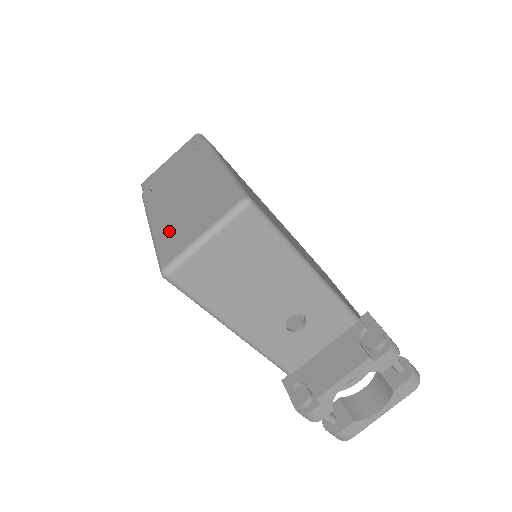
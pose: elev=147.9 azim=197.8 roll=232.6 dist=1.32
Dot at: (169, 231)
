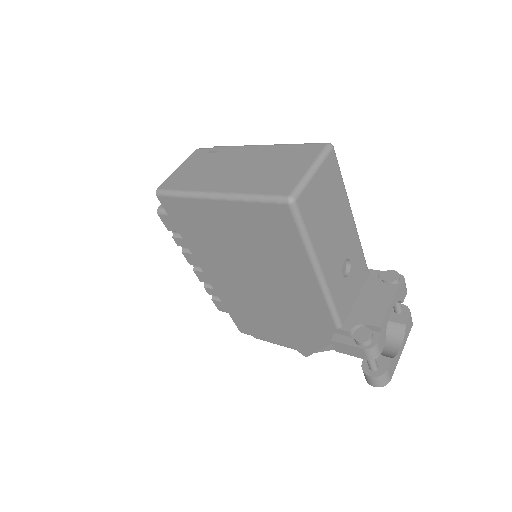
Dot at: (260, 183)
